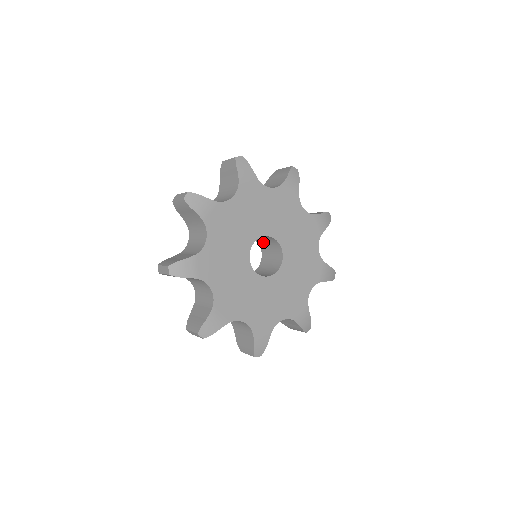
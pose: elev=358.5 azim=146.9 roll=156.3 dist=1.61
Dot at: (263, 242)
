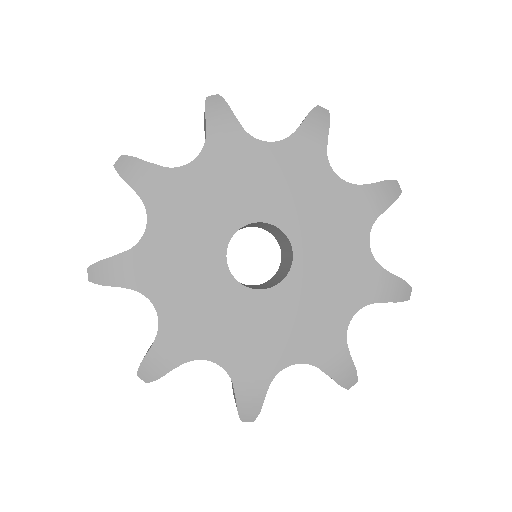
Dot at: (284, 253)
